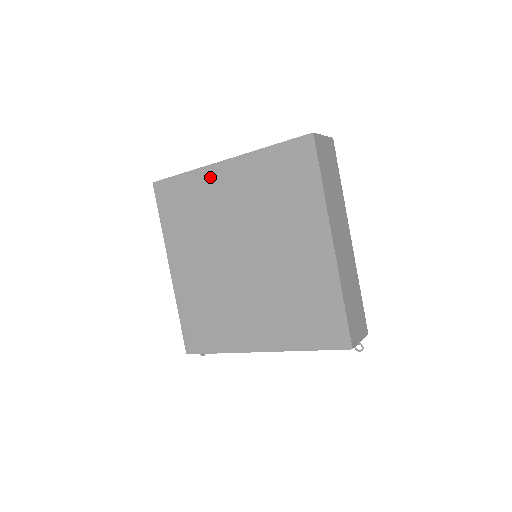
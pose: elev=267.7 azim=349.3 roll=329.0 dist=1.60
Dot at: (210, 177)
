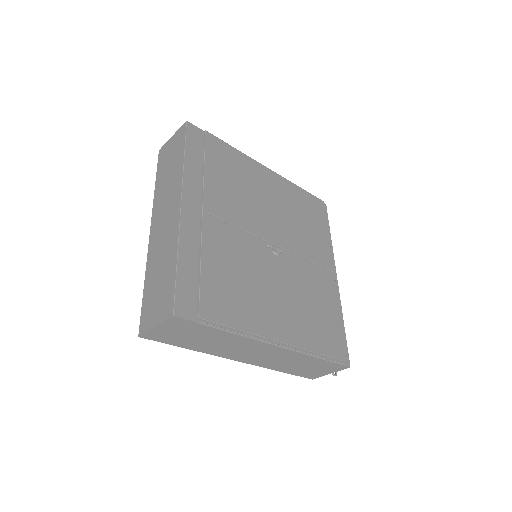
Dot at: occluded
